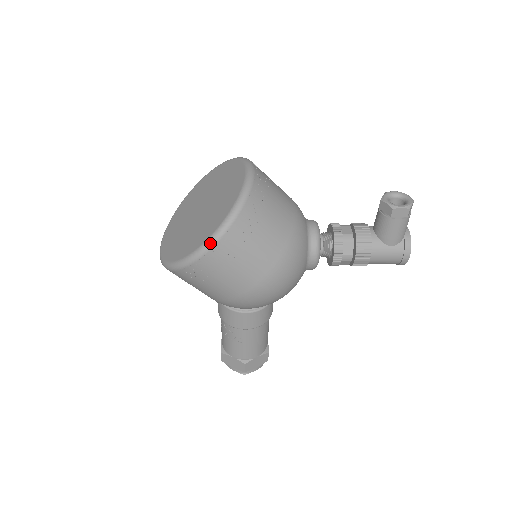
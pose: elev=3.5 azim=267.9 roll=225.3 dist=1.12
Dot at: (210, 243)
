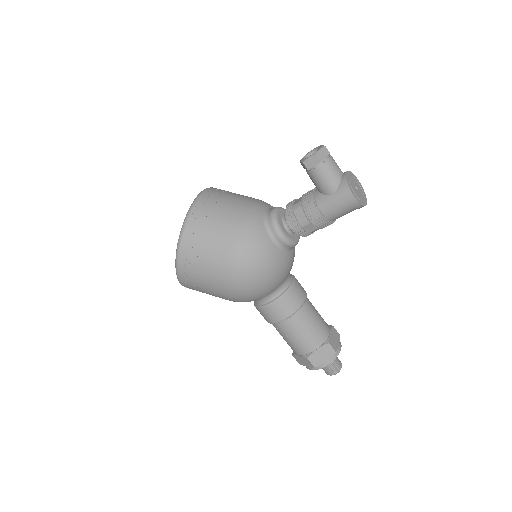
Dot at: (177, 252)
